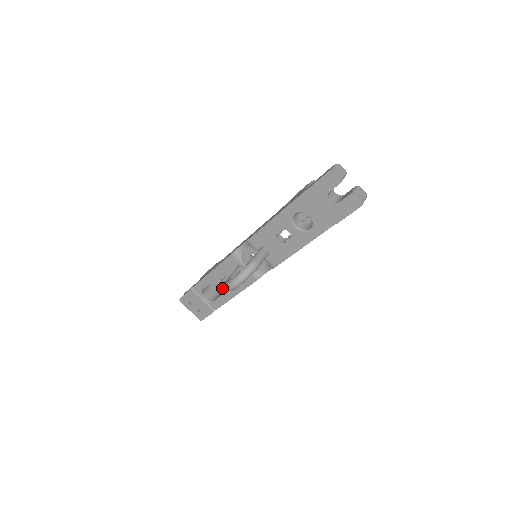
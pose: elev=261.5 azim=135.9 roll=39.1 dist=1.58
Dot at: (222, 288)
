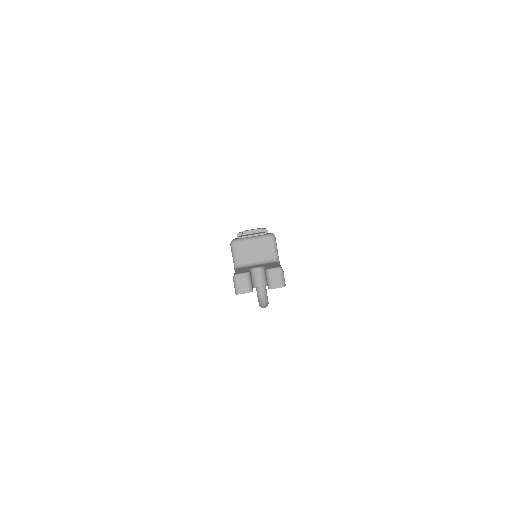
Dot at: occluded
